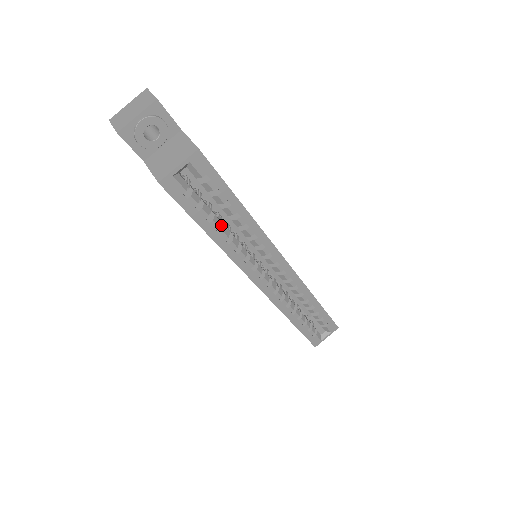
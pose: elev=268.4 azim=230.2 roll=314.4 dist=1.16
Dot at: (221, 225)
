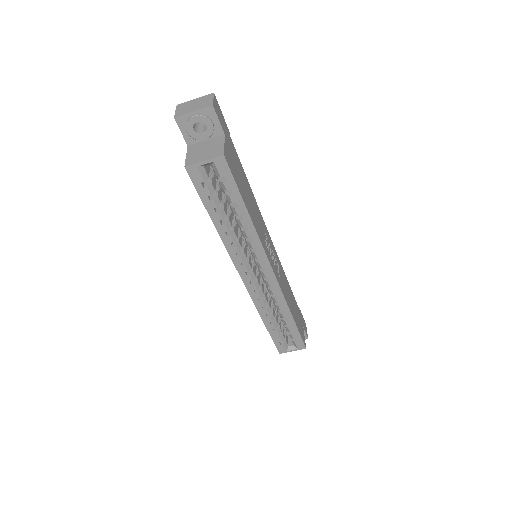
Dot at: (227, 219)
